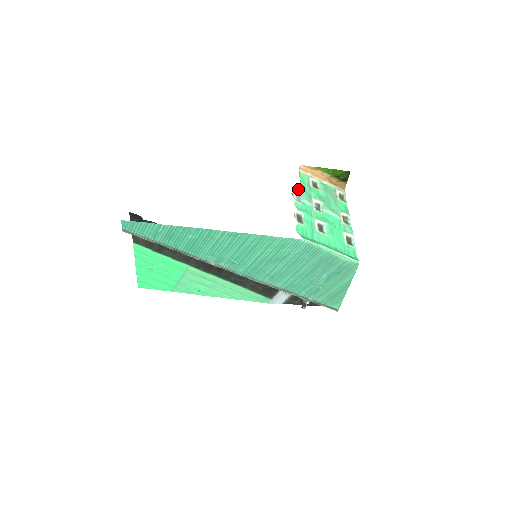
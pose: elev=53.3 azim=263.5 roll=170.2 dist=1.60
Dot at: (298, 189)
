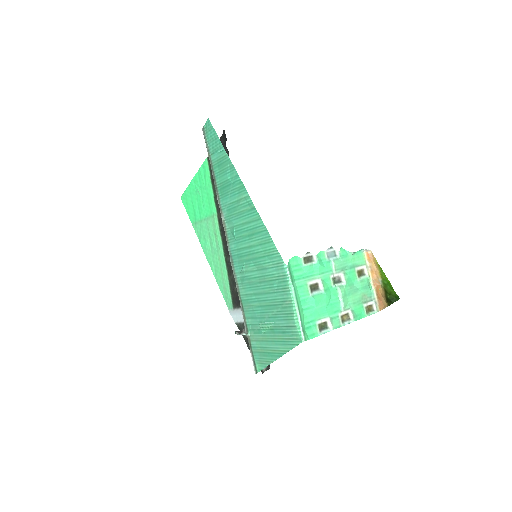
Dot at: (341, 252)
